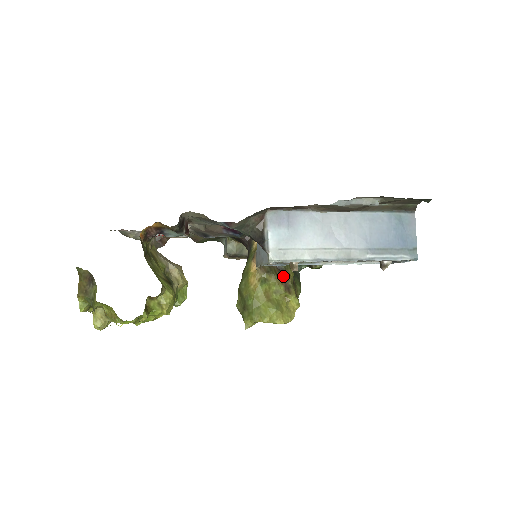
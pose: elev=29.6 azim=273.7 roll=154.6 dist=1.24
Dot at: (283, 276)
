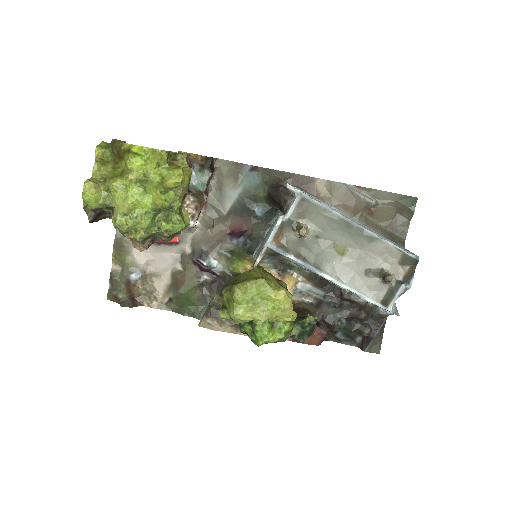
Dot at: occluded
